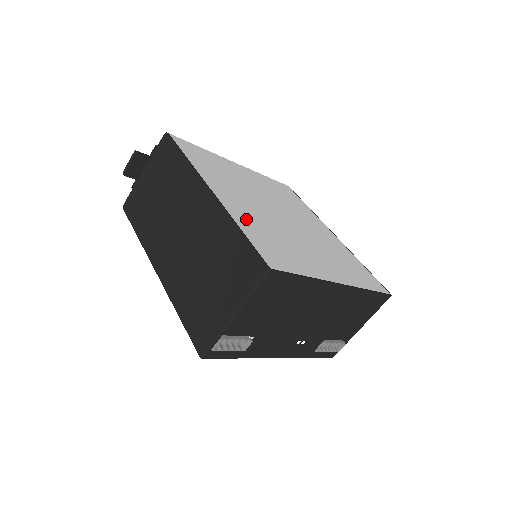
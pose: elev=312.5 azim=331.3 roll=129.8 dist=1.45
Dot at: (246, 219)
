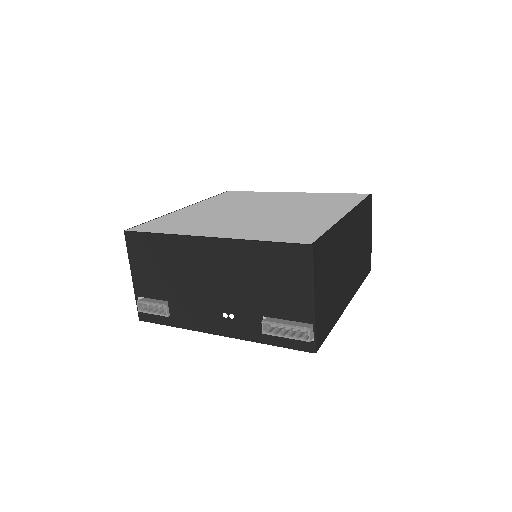
Dot at: (182, 215)
